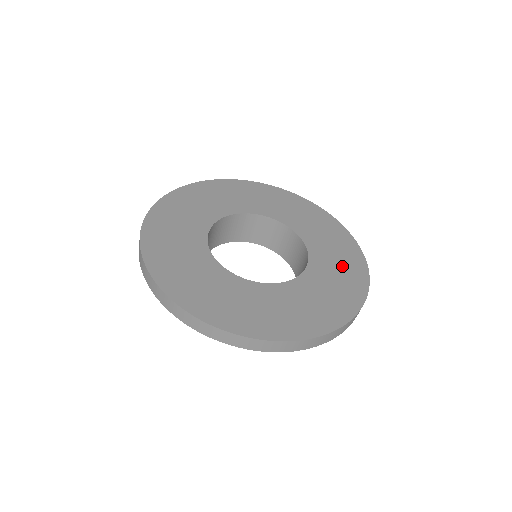
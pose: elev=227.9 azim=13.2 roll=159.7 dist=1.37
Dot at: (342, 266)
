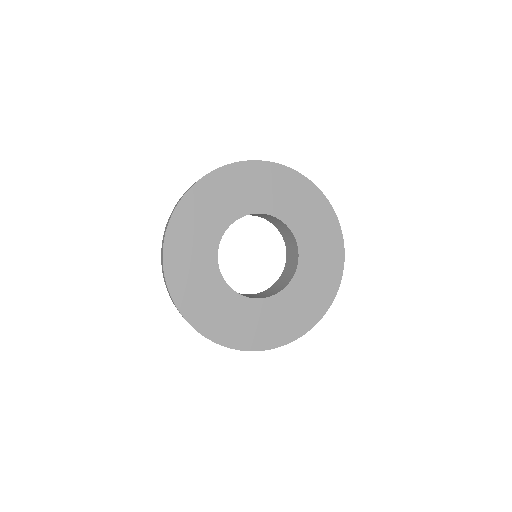
Dot at: (312, 296)
